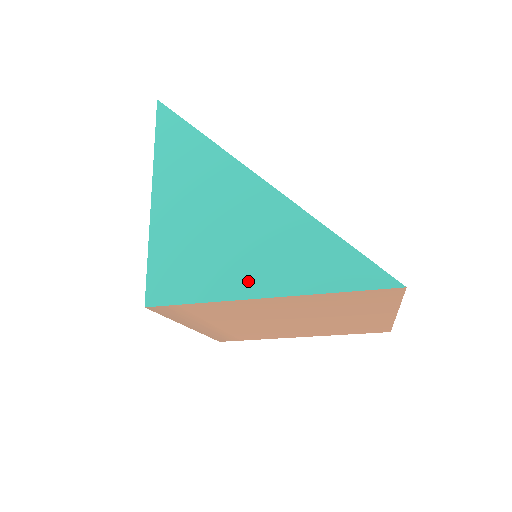
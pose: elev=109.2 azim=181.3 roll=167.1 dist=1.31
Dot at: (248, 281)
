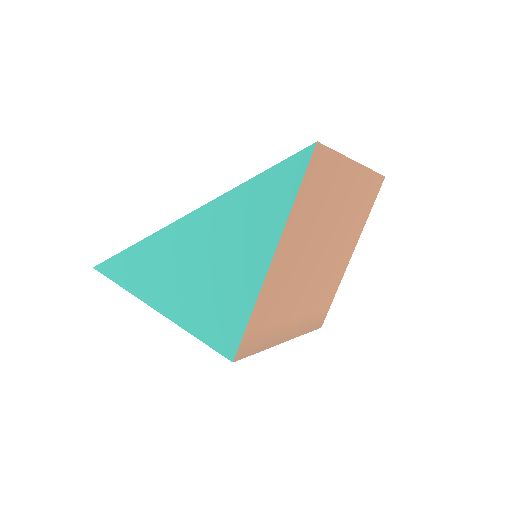
Dot at: (253, 268)
